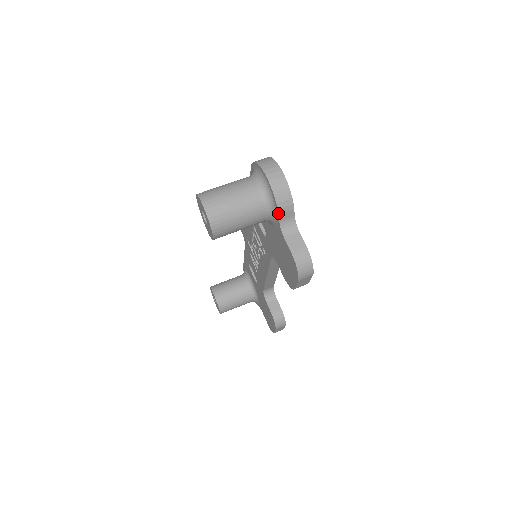
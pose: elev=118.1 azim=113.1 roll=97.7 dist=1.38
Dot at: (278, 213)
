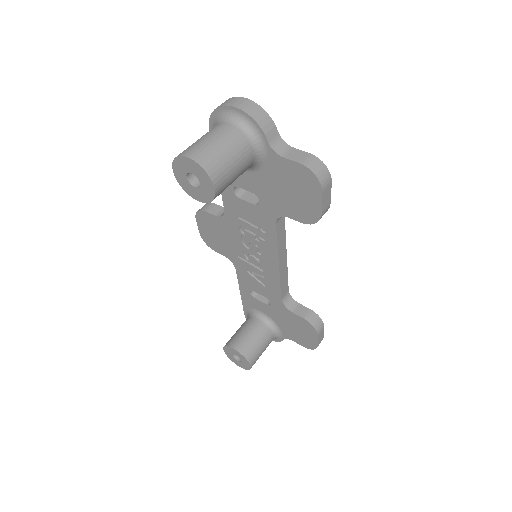
Dot at: (263, 133)
